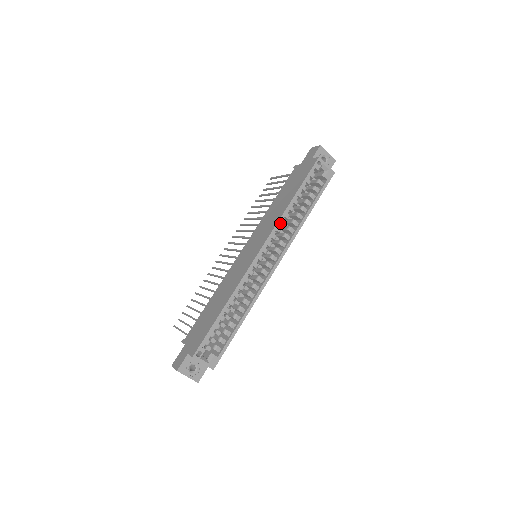
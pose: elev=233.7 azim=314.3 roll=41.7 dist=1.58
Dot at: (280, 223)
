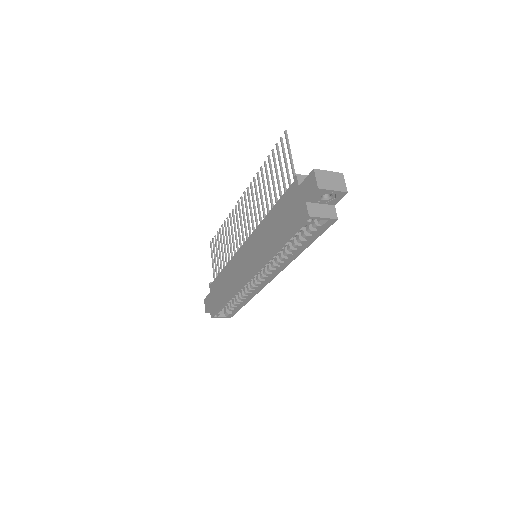
Dot at: occluded
